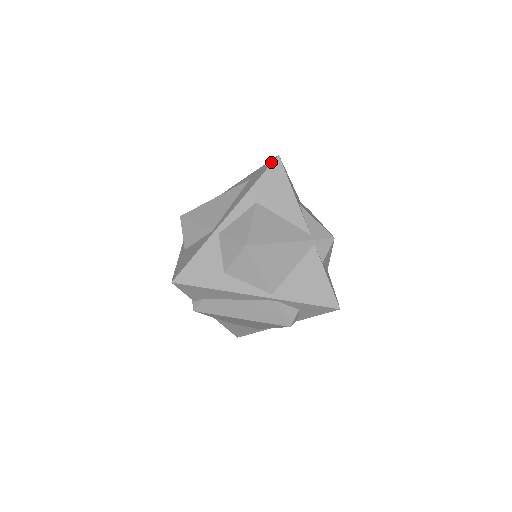
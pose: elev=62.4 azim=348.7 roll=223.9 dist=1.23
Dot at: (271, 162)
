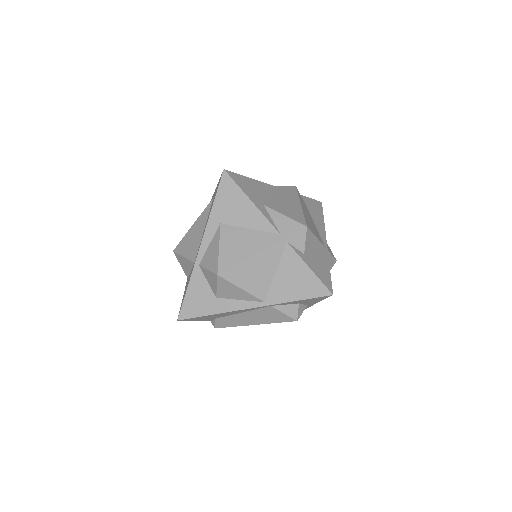
Dot at: (220, 179)
